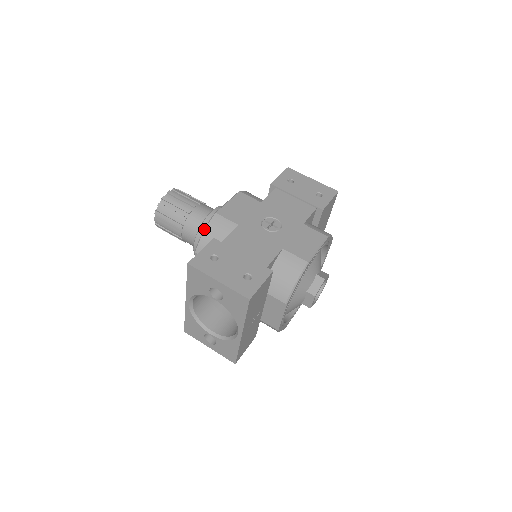
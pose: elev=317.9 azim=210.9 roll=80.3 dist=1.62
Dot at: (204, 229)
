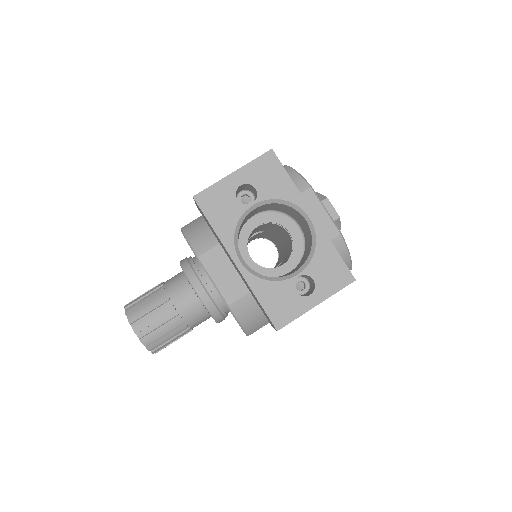
Dot at: occluded
